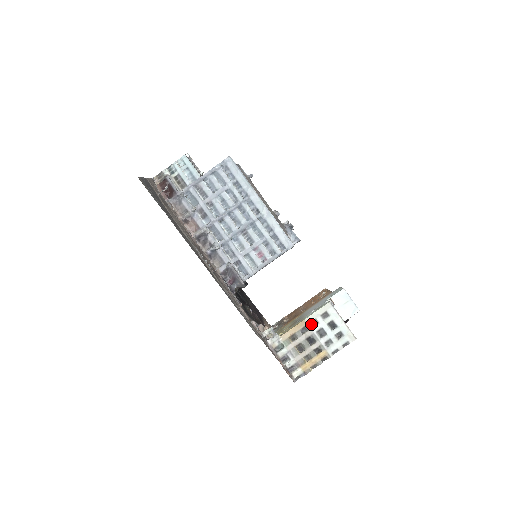
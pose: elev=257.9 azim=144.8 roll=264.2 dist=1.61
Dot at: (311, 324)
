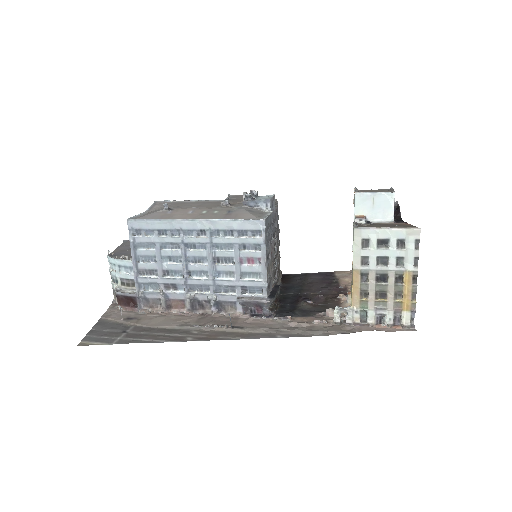
Dot at: (363, 266)
